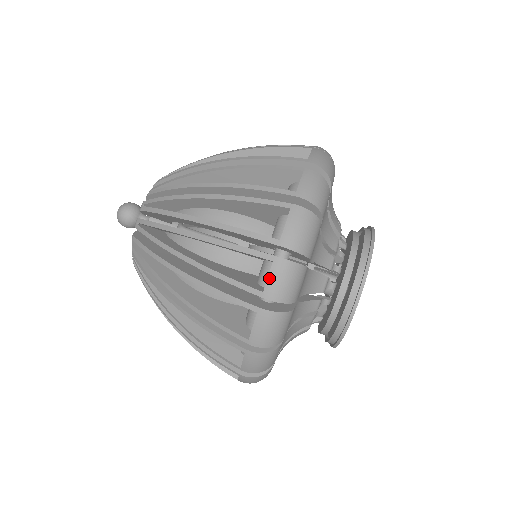
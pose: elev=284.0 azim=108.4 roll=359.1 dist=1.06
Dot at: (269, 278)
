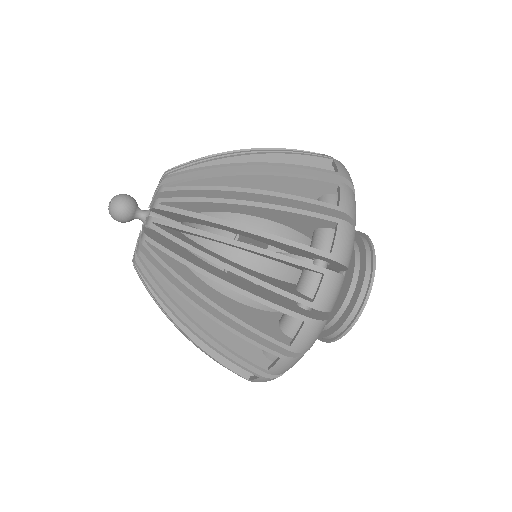
Dot at: occluded
